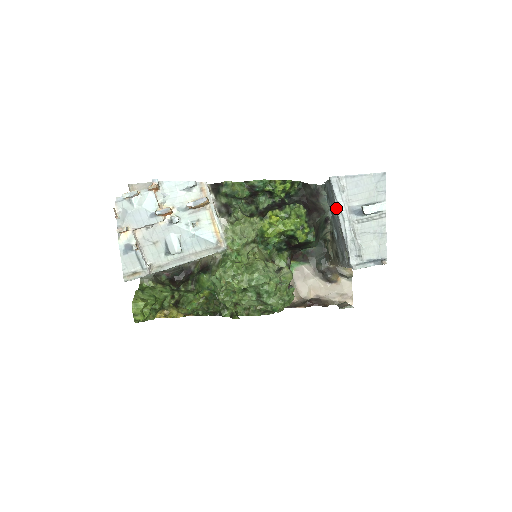
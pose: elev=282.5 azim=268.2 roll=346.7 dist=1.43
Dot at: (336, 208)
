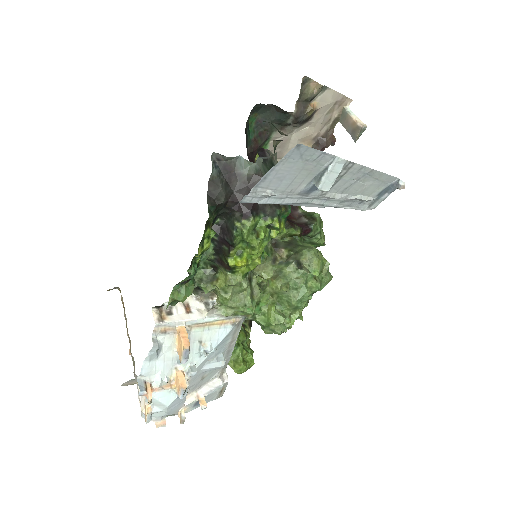
Dot at: occluded
